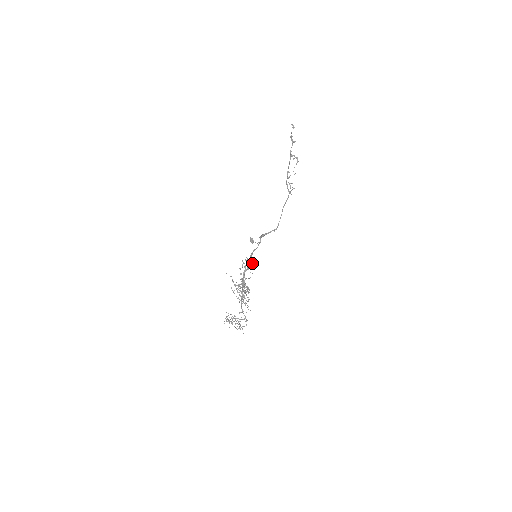
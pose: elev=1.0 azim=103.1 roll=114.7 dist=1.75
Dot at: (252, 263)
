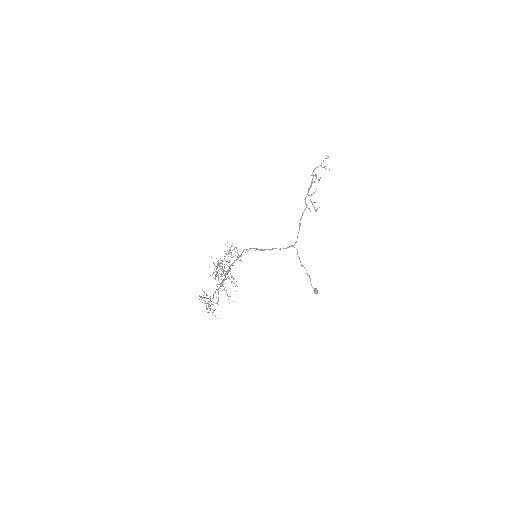
Dot at: occluded
